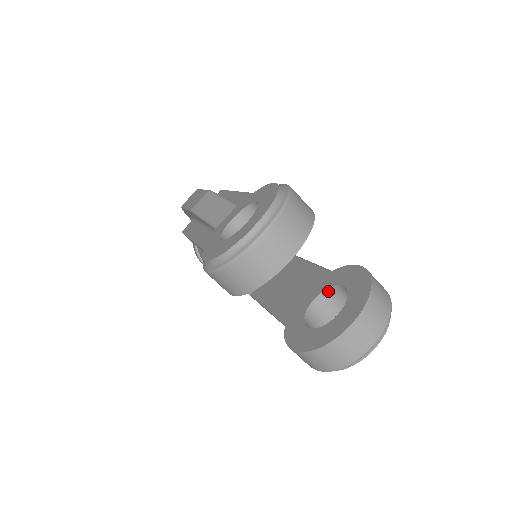
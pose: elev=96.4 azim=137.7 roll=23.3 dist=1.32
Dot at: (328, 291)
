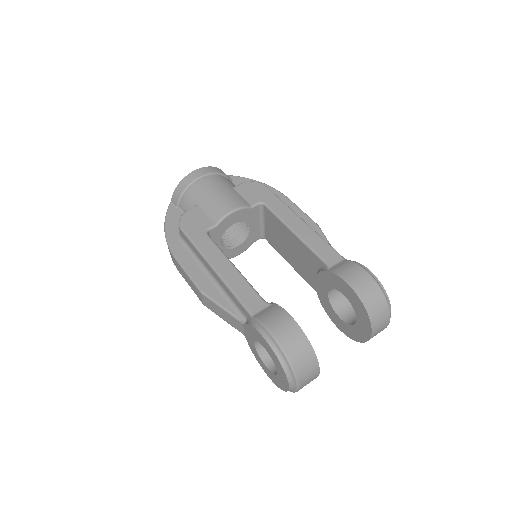
Dot at: (334, 288)
